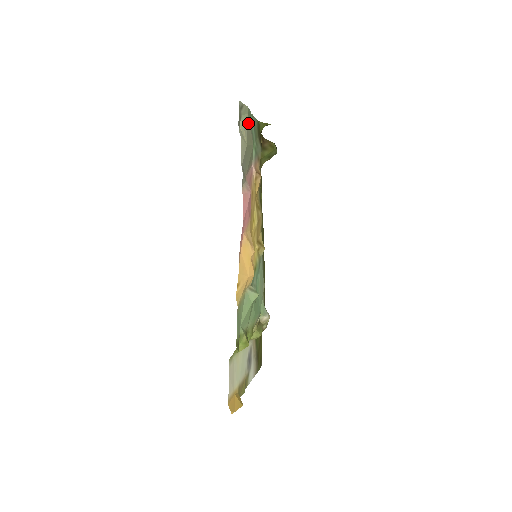
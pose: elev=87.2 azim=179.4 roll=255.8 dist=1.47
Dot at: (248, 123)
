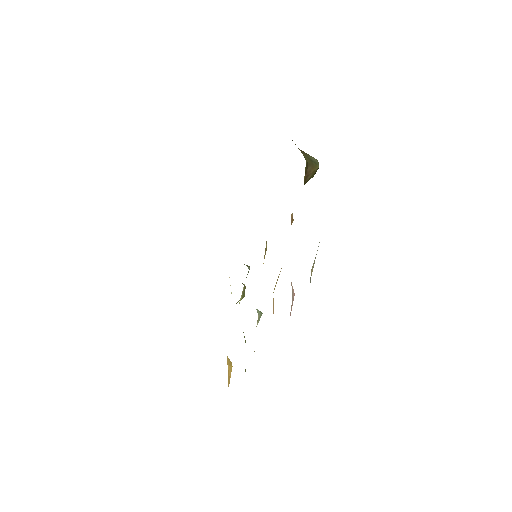
Dot at: occluded
